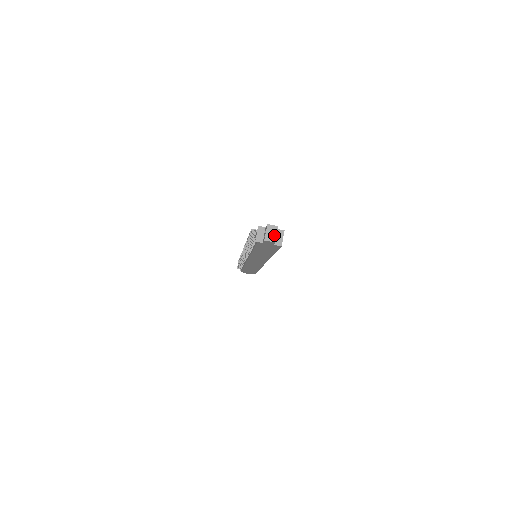
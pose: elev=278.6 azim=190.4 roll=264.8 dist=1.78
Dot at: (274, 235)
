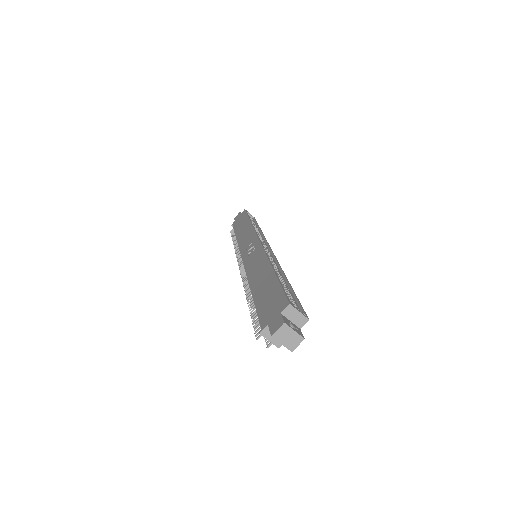
Dot at: (293, 335)
